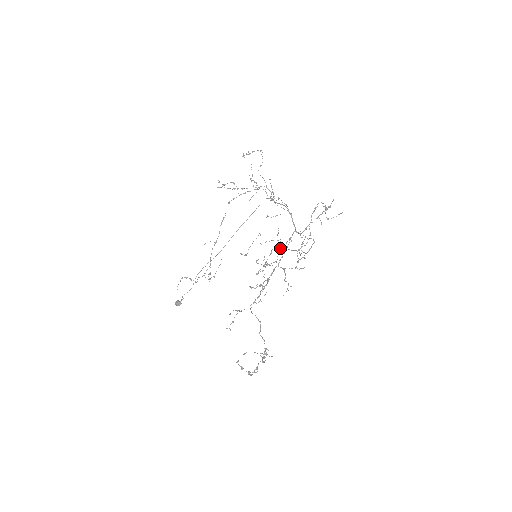
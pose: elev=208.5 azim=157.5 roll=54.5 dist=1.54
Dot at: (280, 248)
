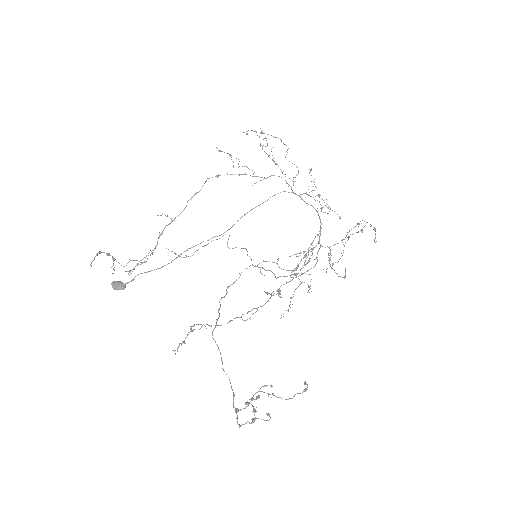
Dot at: occluded
